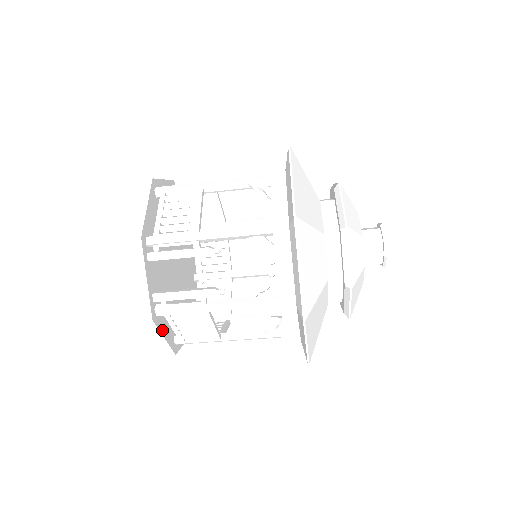
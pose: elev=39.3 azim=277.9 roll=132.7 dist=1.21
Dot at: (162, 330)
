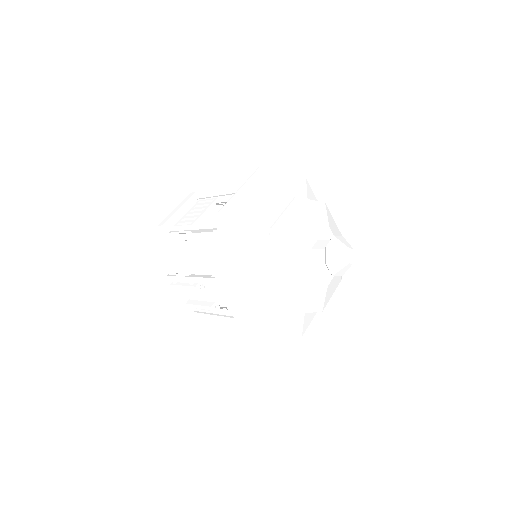
Dot at: (206, 314)
